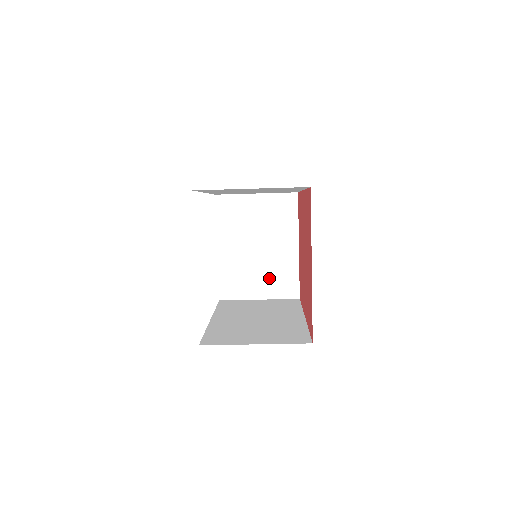
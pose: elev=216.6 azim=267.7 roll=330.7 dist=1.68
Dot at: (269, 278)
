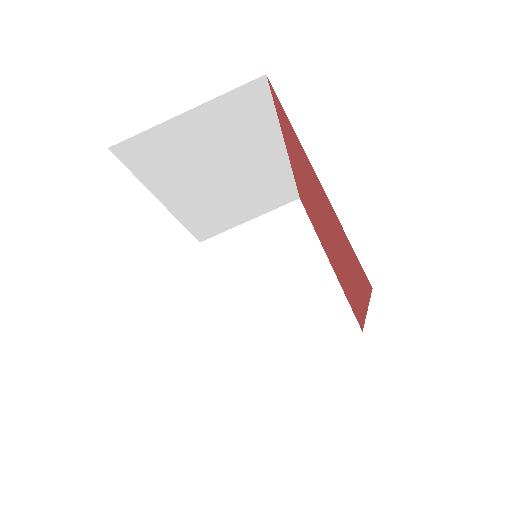
Dot at: (306, 319)
